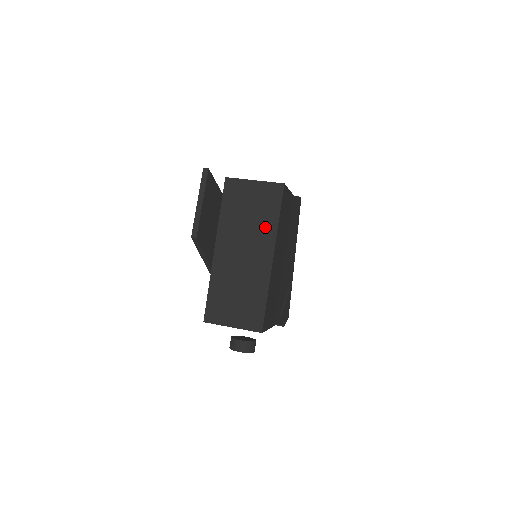
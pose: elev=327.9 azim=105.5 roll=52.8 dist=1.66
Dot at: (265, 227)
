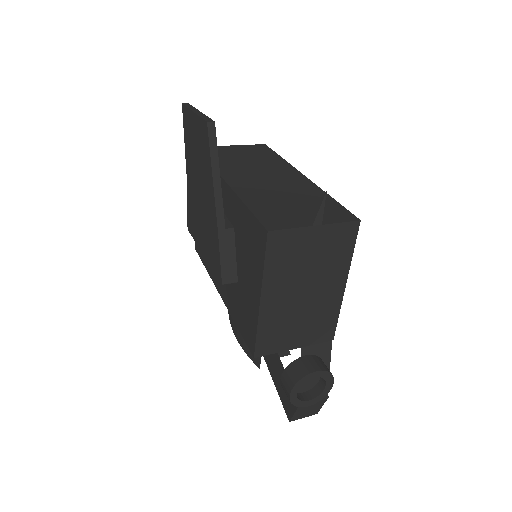
Dot at: (273, 163)
